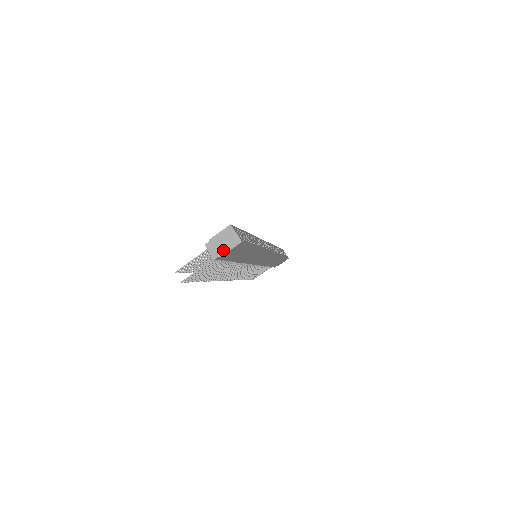
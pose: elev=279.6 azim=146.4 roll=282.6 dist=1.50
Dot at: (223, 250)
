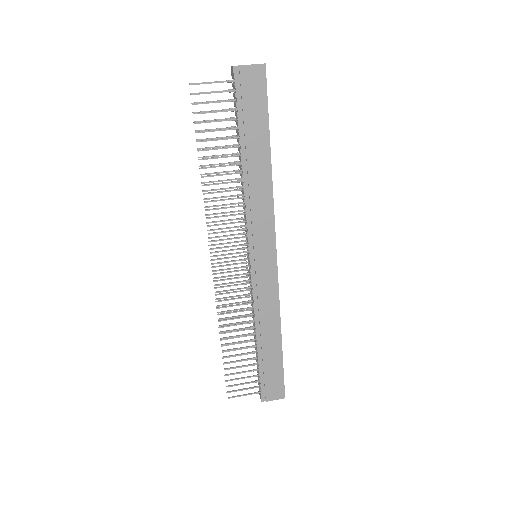
Dot at: (245, 65)
